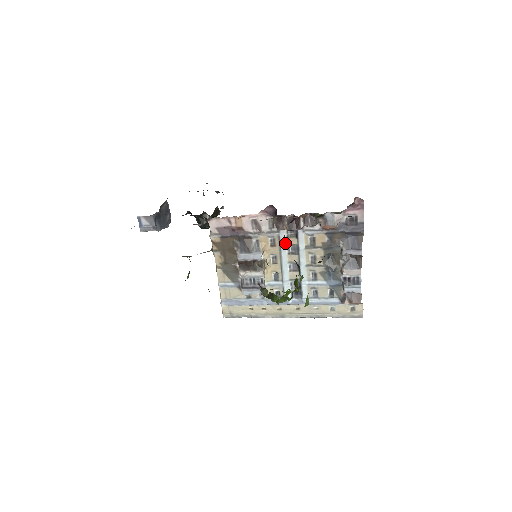
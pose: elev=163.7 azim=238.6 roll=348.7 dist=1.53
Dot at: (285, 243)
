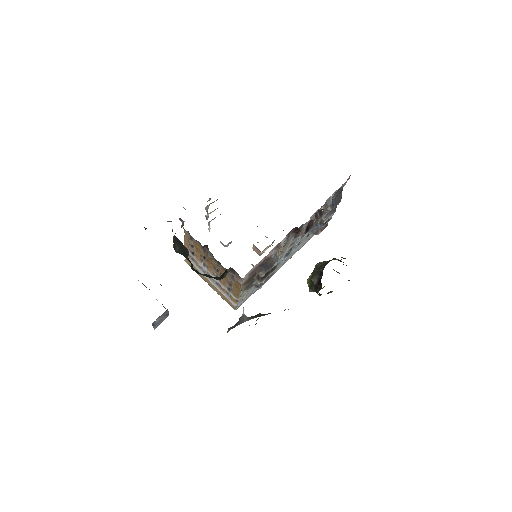
Dot at: (293, 238)
